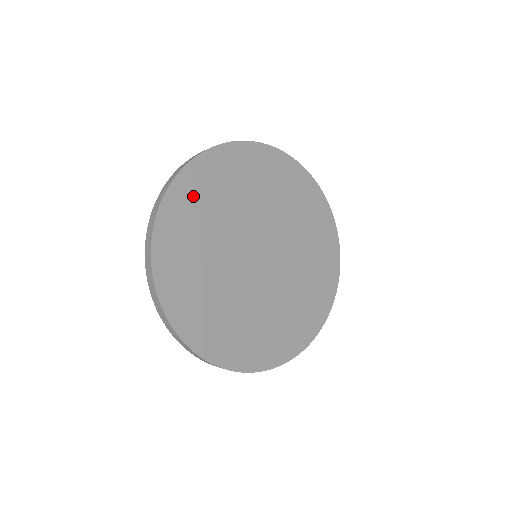
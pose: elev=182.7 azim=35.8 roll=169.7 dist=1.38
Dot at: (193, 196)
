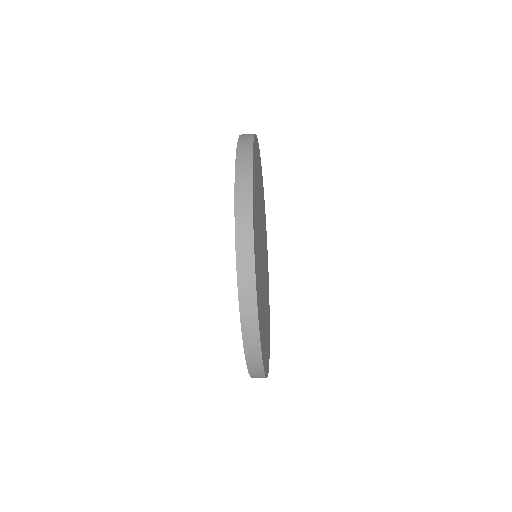
Dot at: (261, 181)
